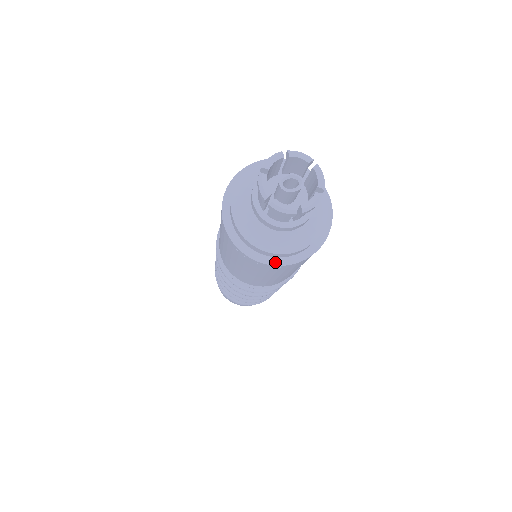
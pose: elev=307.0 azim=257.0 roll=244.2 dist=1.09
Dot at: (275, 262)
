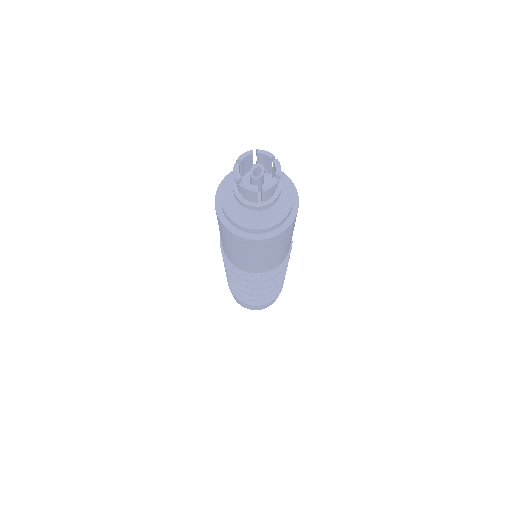
Dot at: (288, 223)
